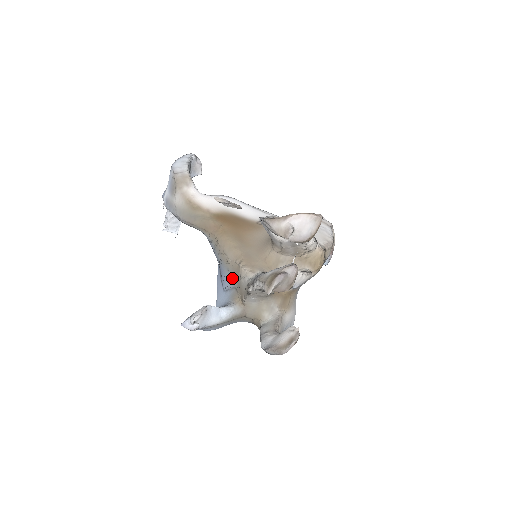
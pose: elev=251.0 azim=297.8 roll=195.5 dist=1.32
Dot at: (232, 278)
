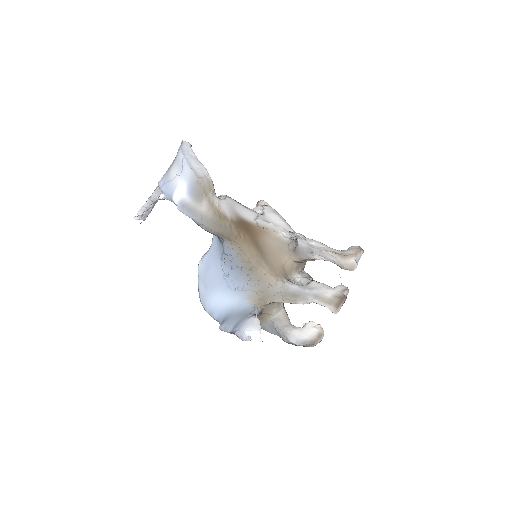
Dot at: (251, 282)
